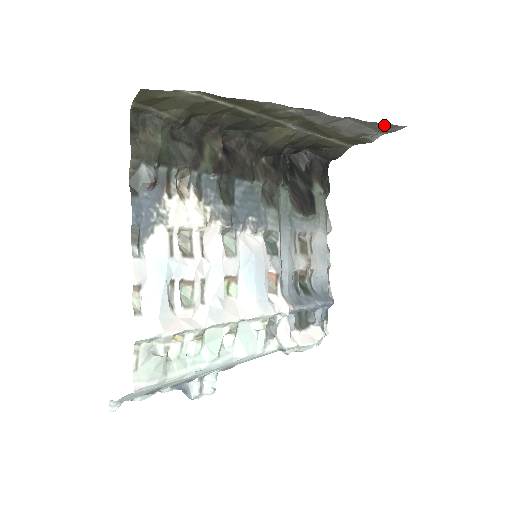
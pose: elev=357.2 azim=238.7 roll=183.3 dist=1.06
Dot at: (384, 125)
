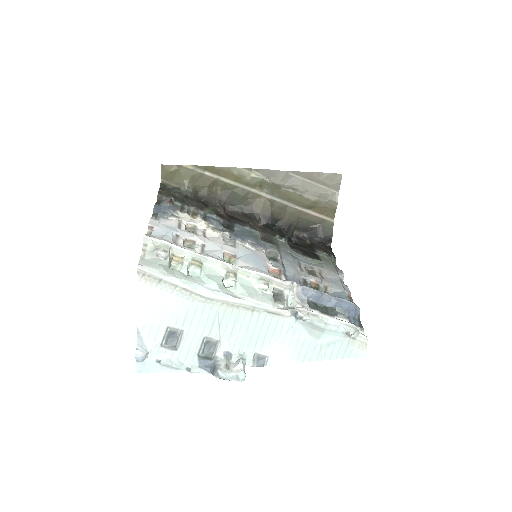
Dot at: (325, 176)
